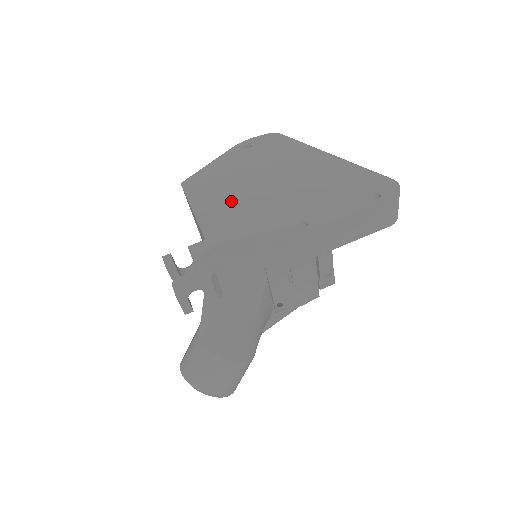
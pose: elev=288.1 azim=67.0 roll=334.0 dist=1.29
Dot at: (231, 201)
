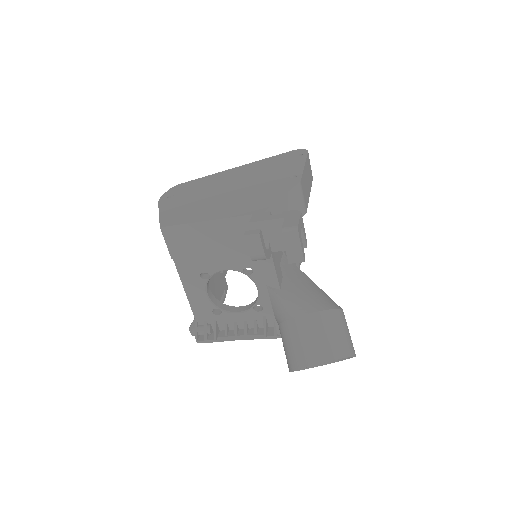
Dot at: (224, 203)
